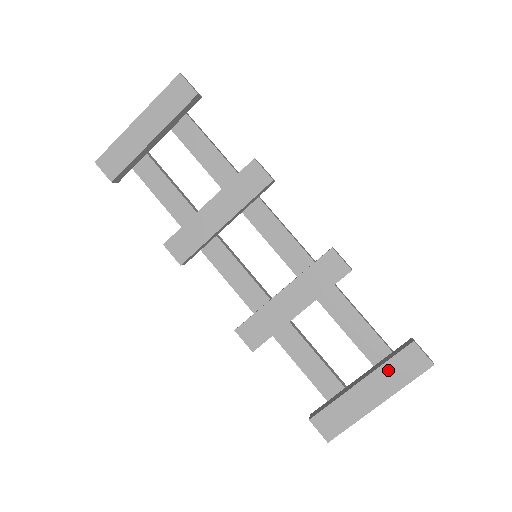
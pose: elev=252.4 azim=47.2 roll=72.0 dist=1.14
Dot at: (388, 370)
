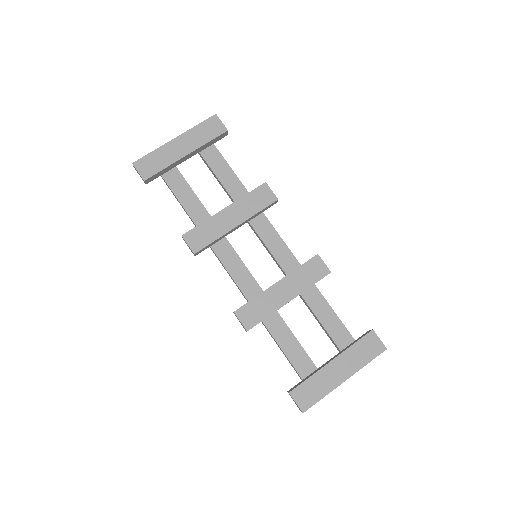
Dot at: (354, 352)
